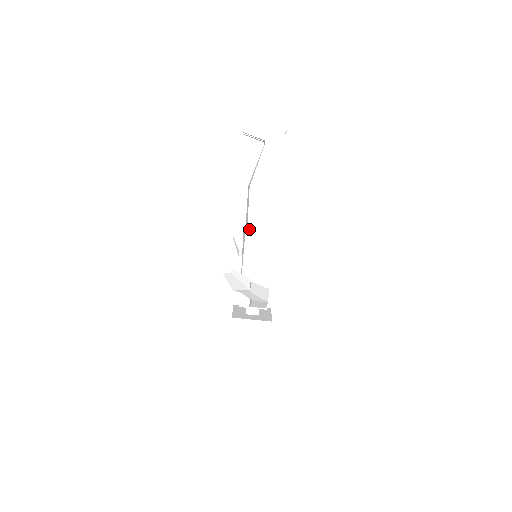
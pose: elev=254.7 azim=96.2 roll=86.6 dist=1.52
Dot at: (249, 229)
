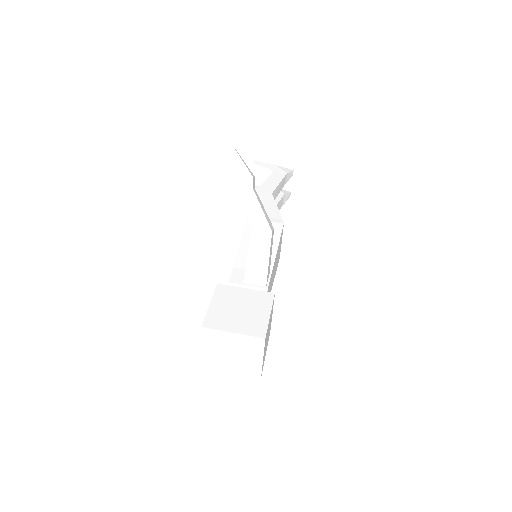
Dot at: occluded
